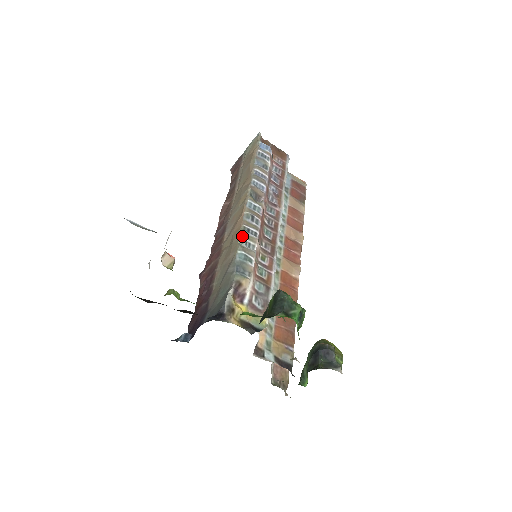
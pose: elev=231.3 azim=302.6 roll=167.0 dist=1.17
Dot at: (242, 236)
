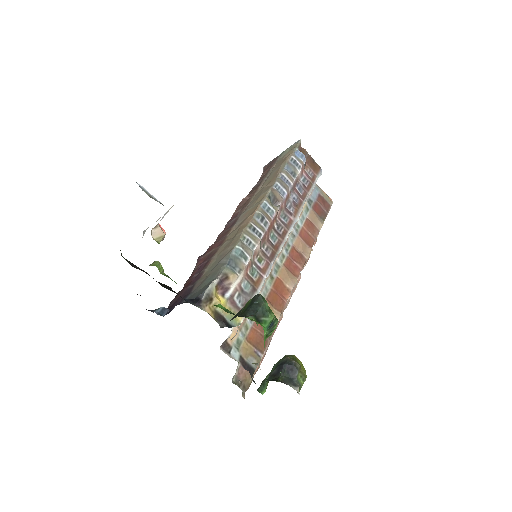
Dot at: (246, 233)
